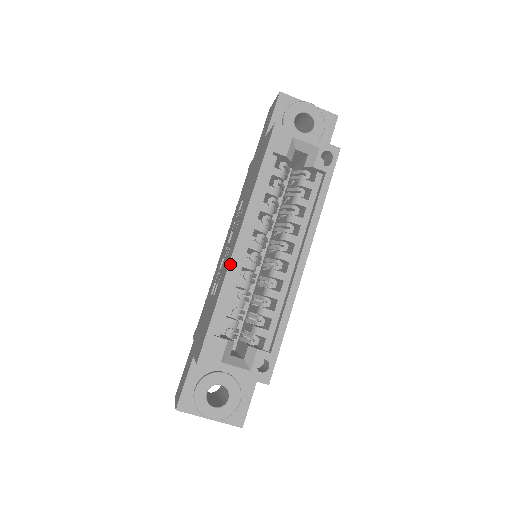
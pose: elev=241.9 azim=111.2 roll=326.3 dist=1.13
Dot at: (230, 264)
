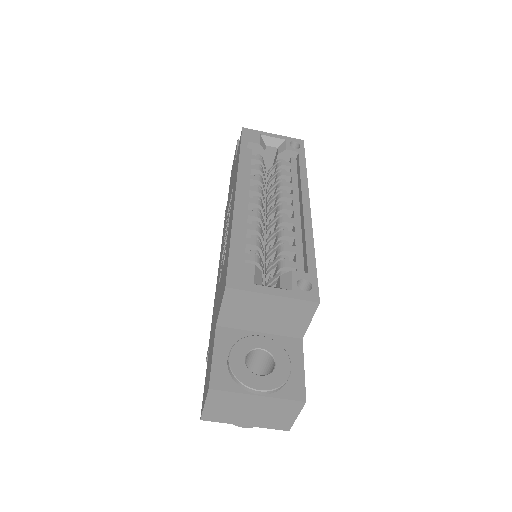
Dot at: (235, 207)
